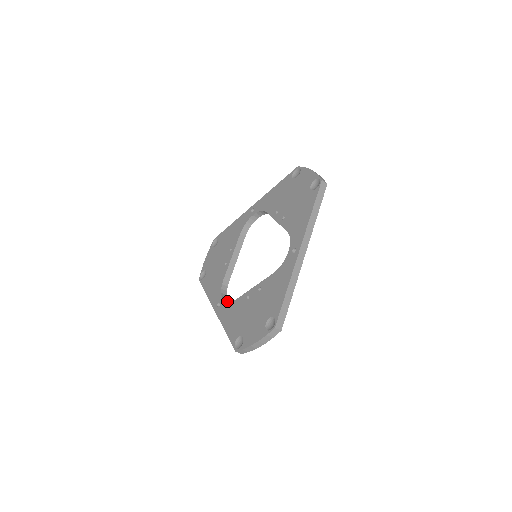
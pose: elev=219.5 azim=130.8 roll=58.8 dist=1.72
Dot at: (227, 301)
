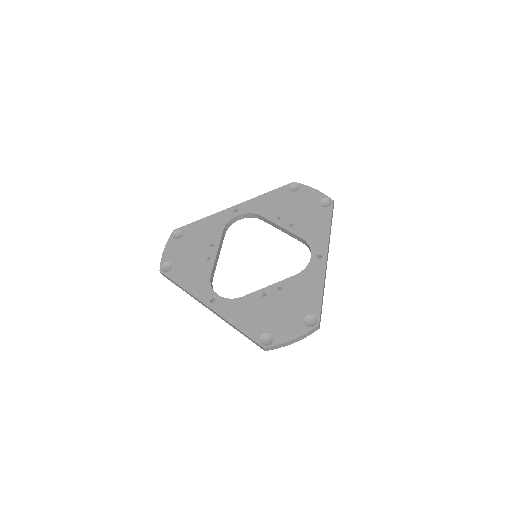
Dot at: occluded
